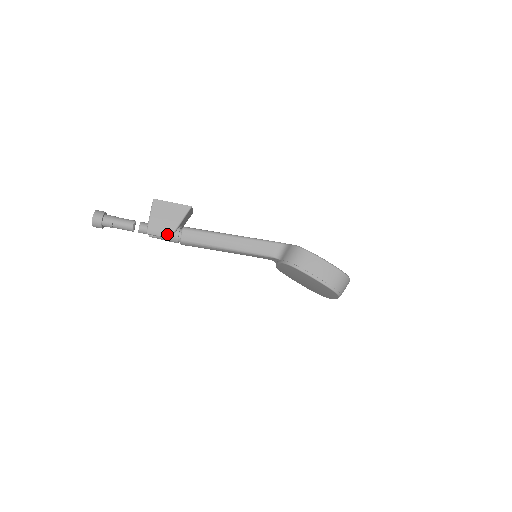
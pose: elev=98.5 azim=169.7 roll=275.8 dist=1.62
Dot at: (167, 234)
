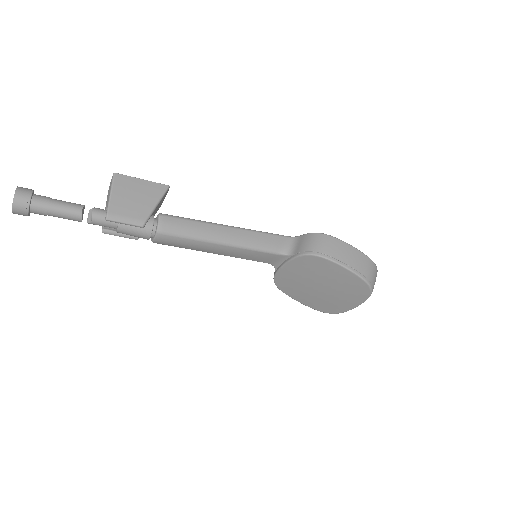
Dot at: (138, 220)
